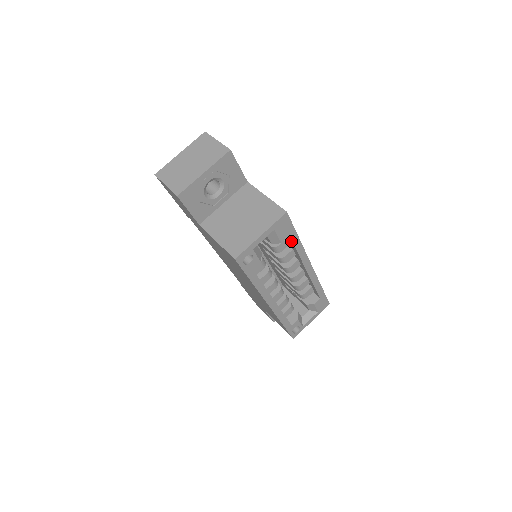
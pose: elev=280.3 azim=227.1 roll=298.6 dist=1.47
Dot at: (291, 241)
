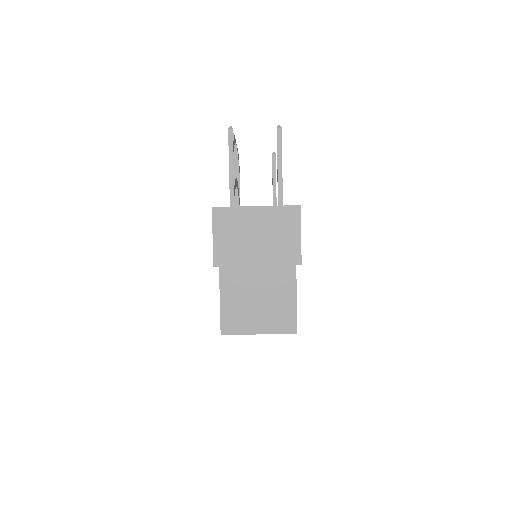
Dot at: occluded
